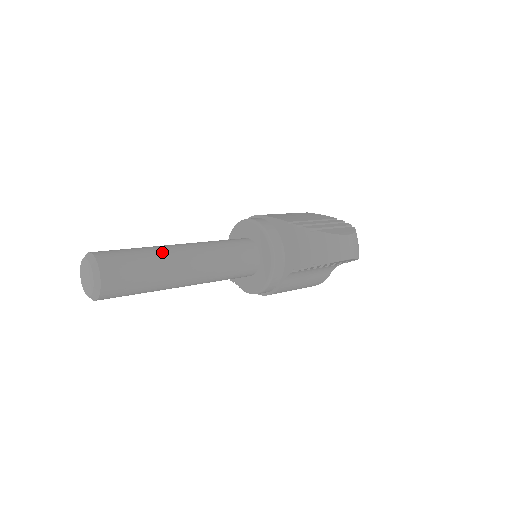
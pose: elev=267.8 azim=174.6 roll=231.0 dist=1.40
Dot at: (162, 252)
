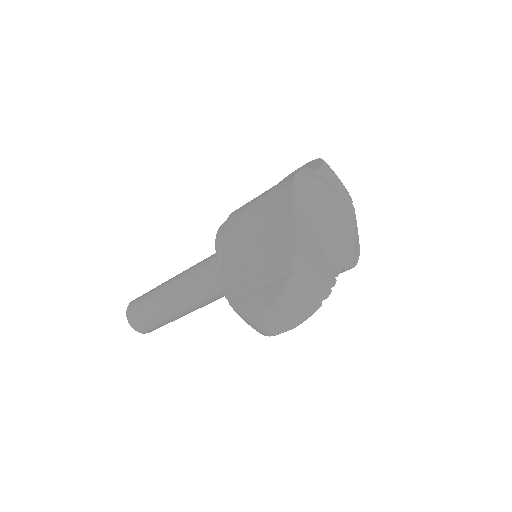
Dot at: (159, 301)
